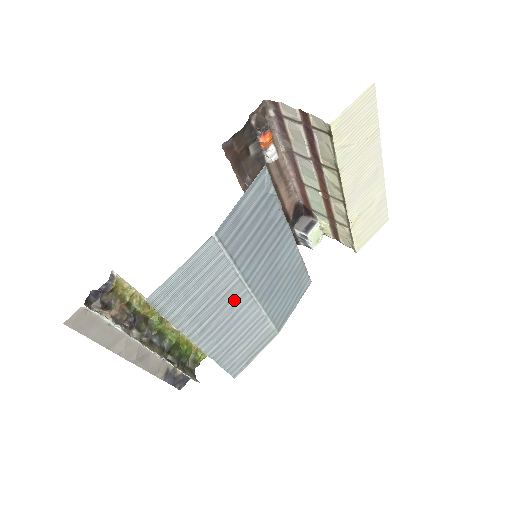
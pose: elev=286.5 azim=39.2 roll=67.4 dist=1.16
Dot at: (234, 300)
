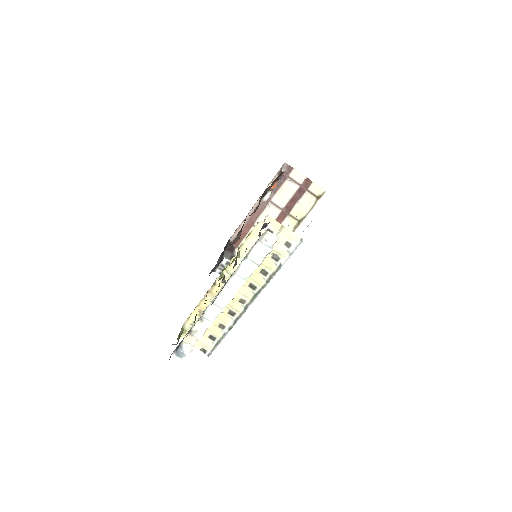
Dot at: occluded
